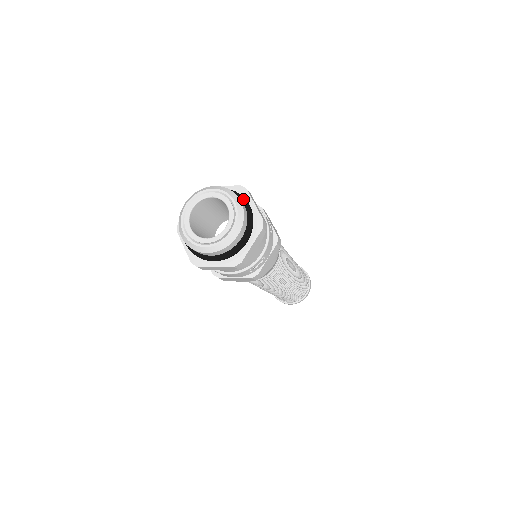
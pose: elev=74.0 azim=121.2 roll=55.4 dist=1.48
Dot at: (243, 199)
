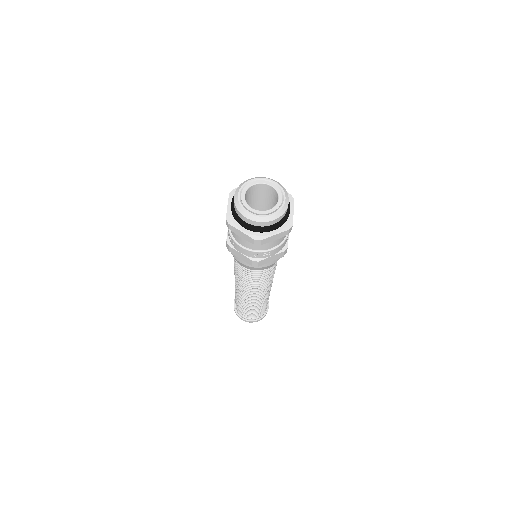
Dot at: (289, 203)
